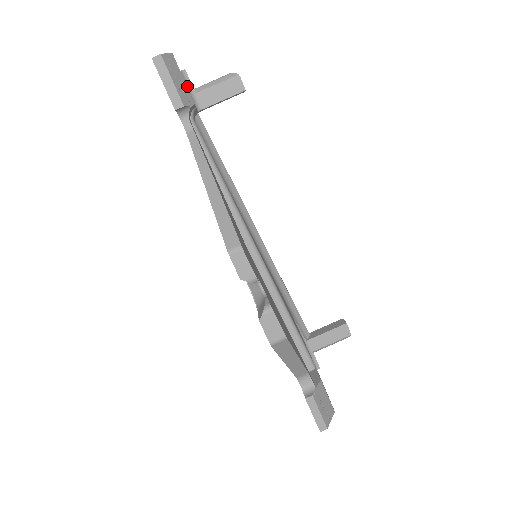
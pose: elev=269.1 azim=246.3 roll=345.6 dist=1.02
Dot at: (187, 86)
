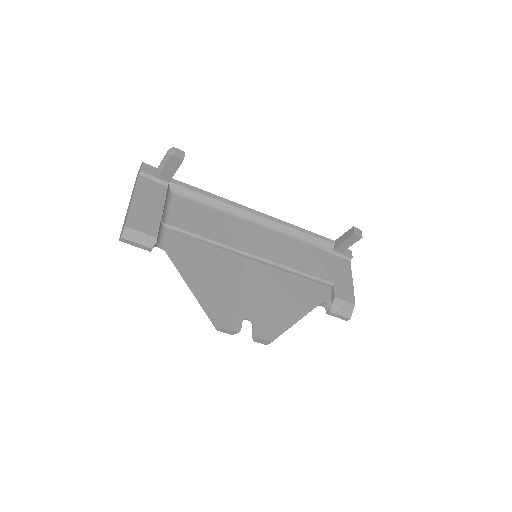
Dot at: (150, 178)
